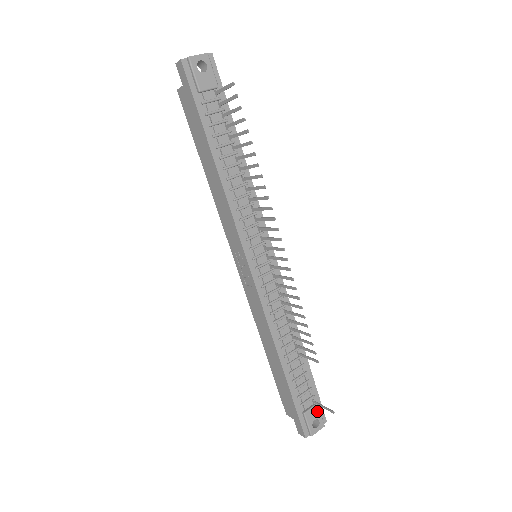
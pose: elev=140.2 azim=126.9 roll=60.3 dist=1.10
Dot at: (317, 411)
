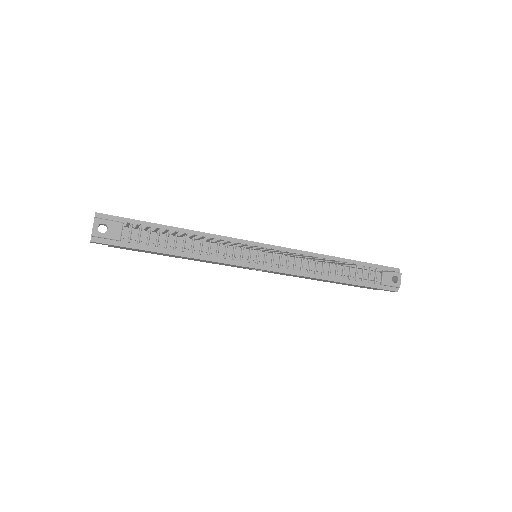
Dot at: (388, 273)
